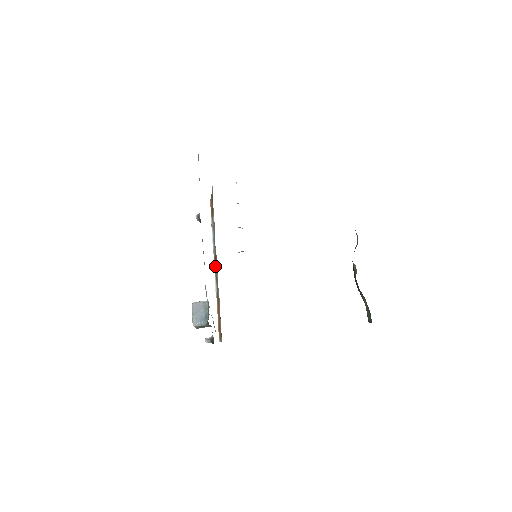
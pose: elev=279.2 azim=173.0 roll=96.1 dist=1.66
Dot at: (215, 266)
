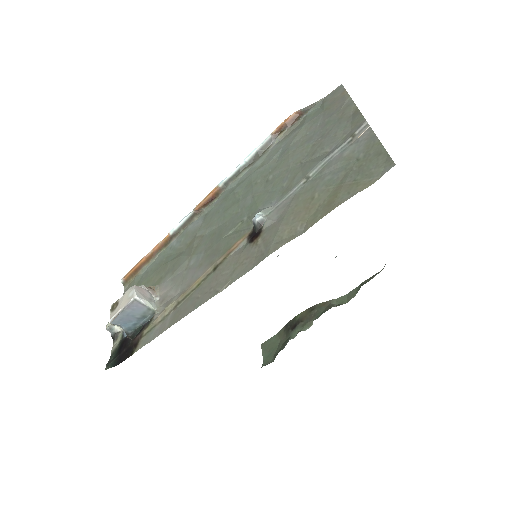
Dot at: (205, 202)
